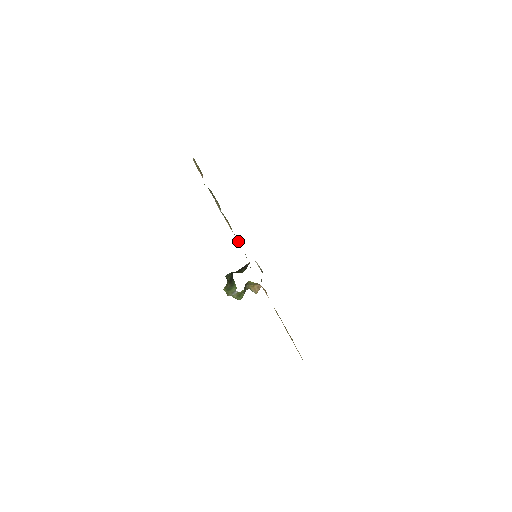
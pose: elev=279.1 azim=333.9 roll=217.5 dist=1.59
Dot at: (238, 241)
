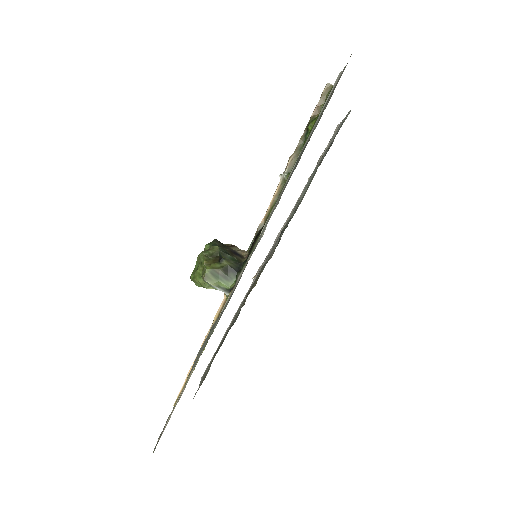
Dot at: (264, 224)
